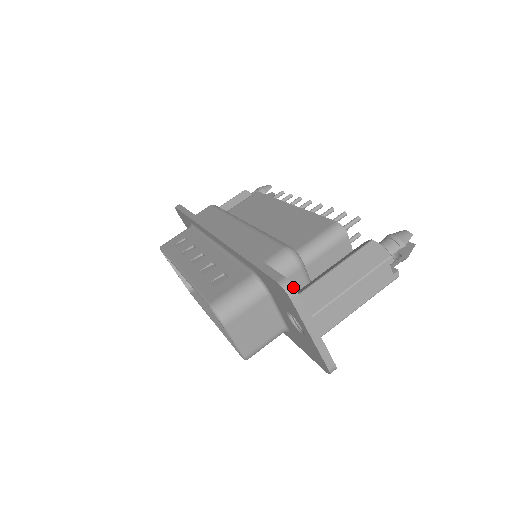
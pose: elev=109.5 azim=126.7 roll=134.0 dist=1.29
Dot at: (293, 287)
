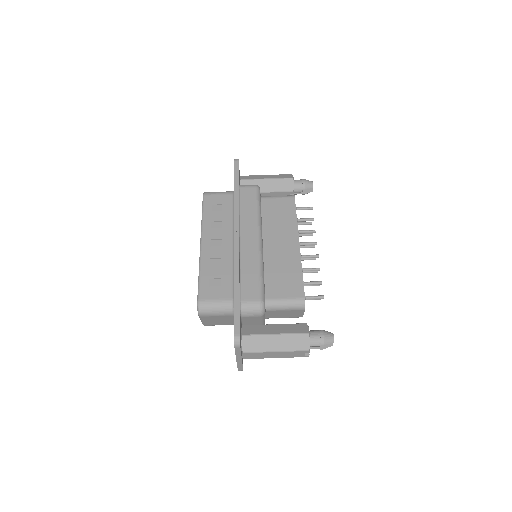
Dot at: occluded
